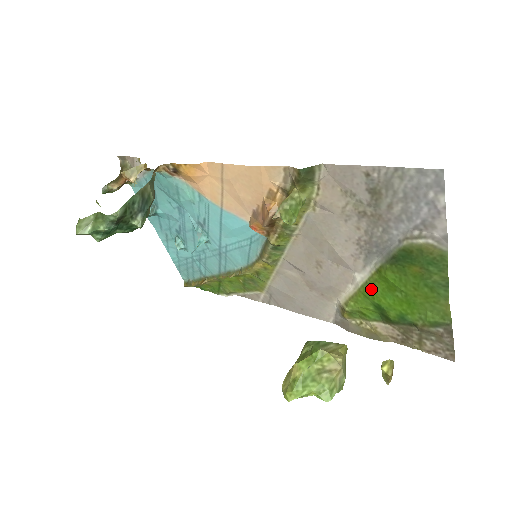
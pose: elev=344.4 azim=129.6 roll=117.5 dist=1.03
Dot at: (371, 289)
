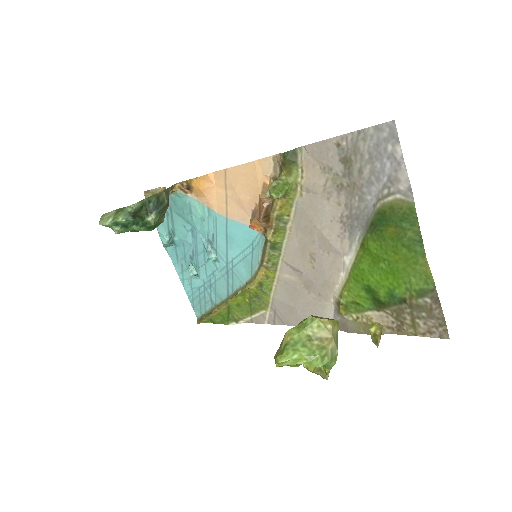
Dot at: (359, 269)
